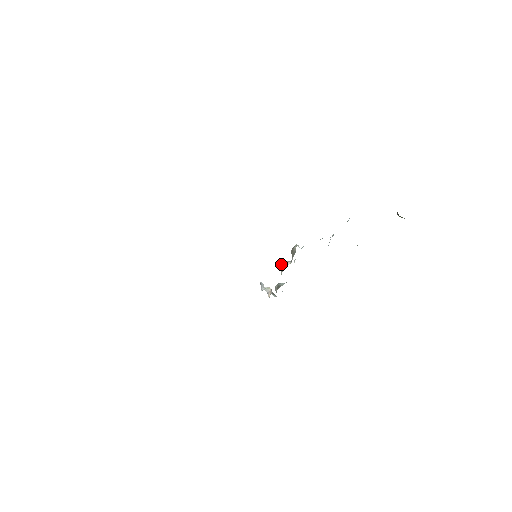
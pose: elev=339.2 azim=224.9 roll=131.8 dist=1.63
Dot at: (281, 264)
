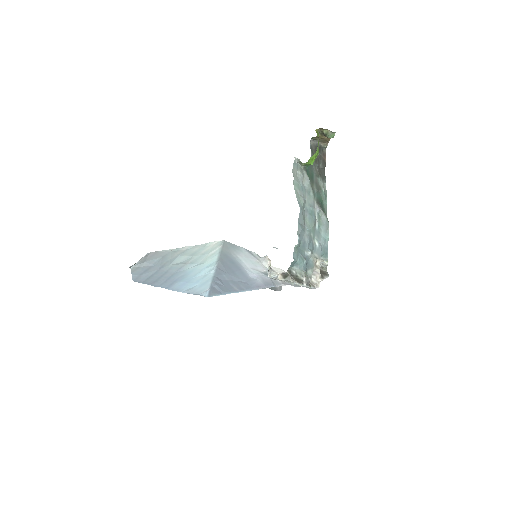
Dot at: occluded
